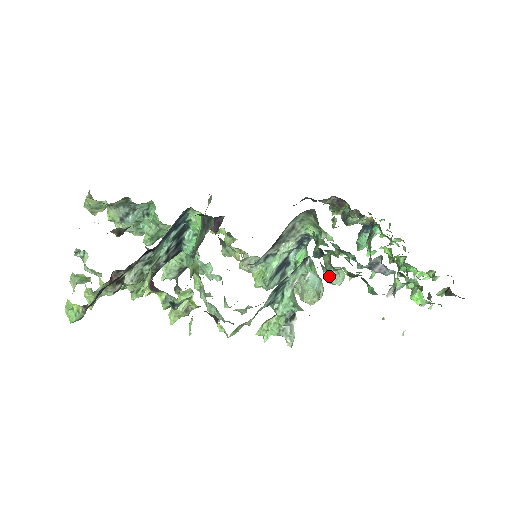
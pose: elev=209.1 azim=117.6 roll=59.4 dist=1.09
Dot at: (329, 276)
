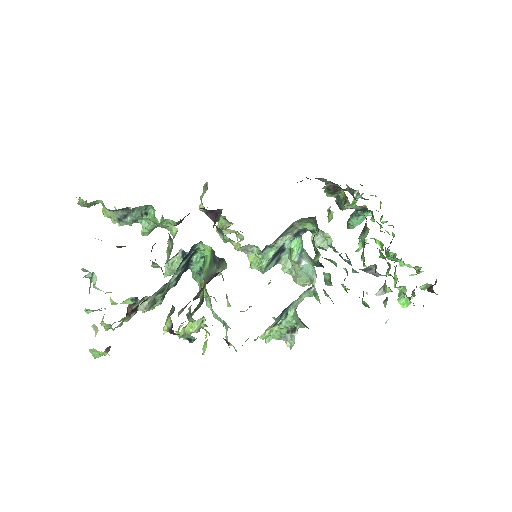
Dot at: (317, 241)
